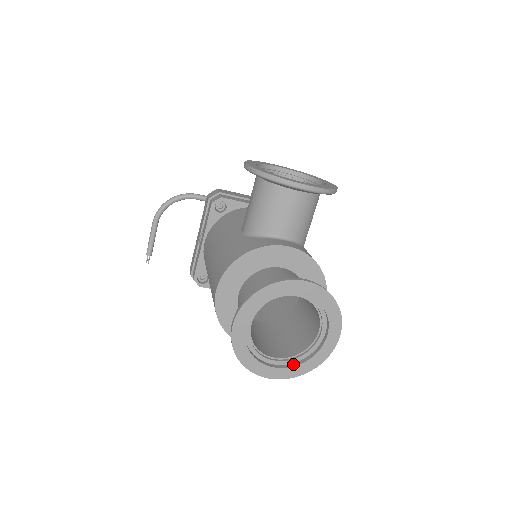
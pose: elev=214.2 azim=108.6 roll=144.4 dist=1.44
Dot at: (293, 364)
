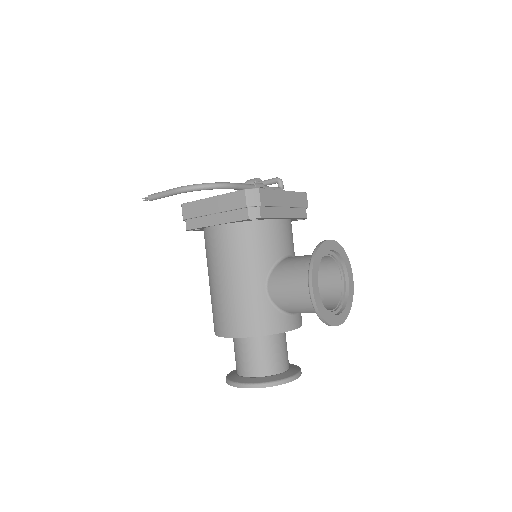
Dot at: occluded
